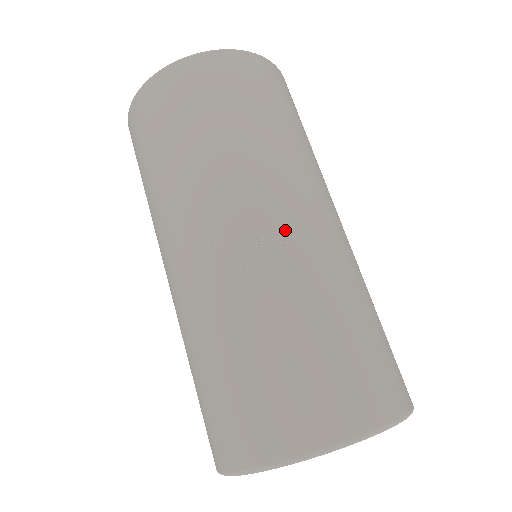
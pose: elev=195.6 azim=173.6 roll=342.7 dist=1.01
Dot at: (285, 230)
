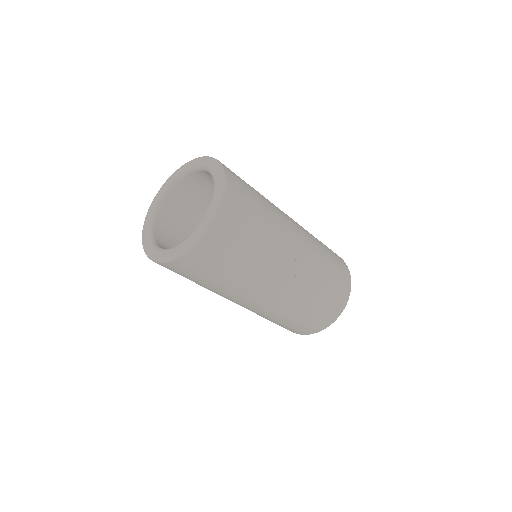
Dot at: (301, 255)
